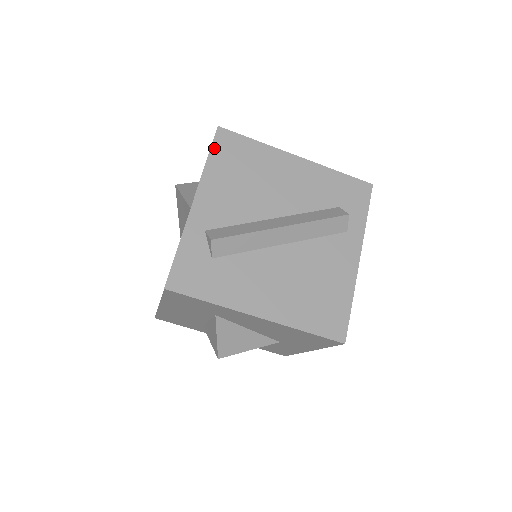
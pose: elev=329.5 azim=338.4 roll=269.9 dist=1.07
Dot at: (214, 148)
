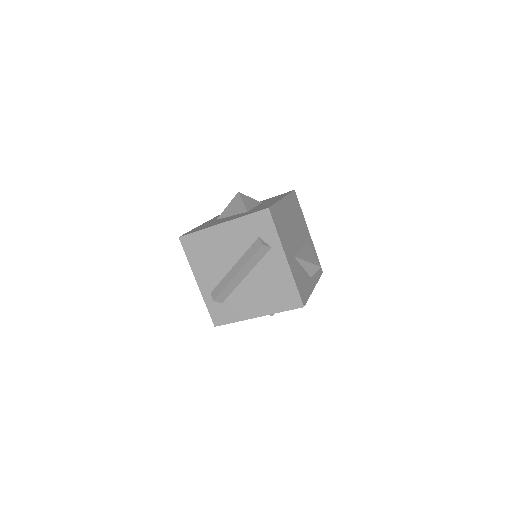
Dot at: (185, 250)
